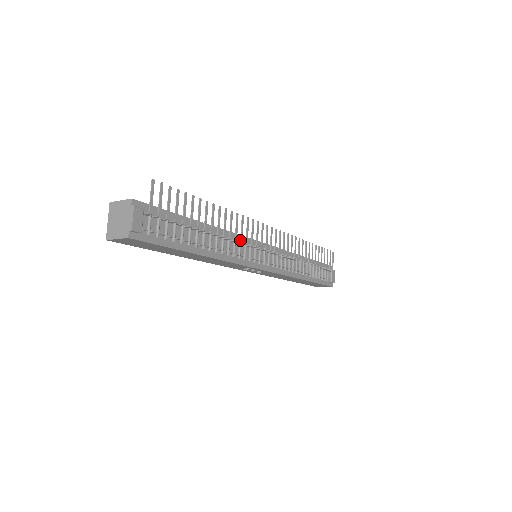
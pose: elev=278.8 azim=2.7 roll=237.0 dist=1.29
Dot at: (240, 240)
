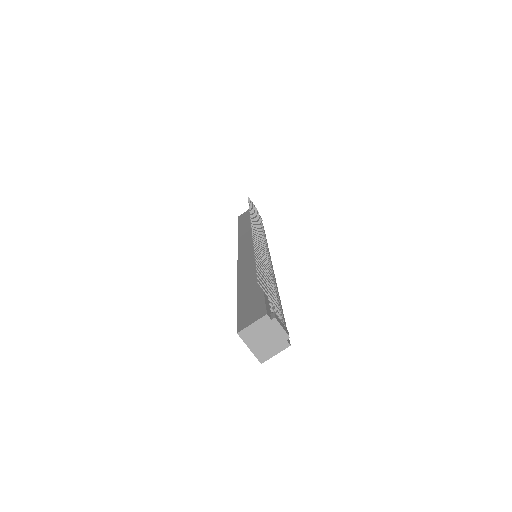
Dot at: (267, 258)
